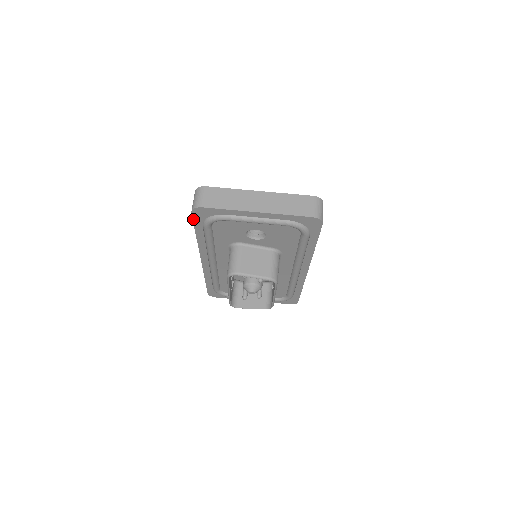
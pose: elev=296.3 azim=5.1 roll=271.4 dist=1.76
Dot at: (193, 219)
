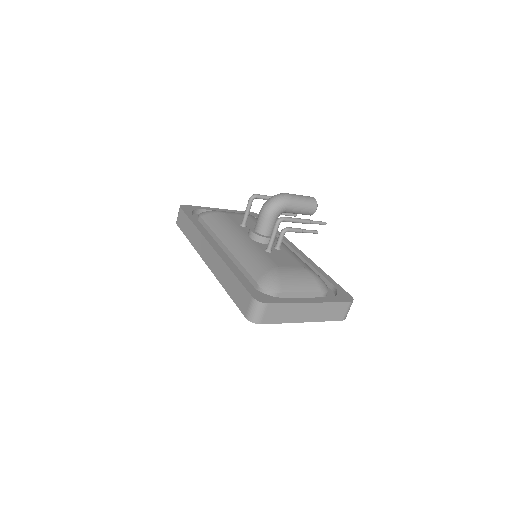
Dot at: (240, 310)
